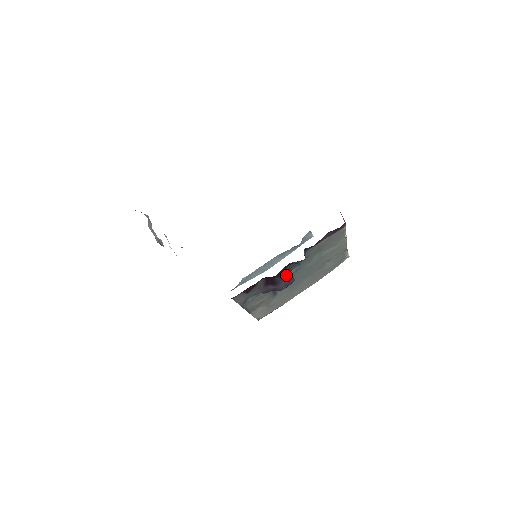
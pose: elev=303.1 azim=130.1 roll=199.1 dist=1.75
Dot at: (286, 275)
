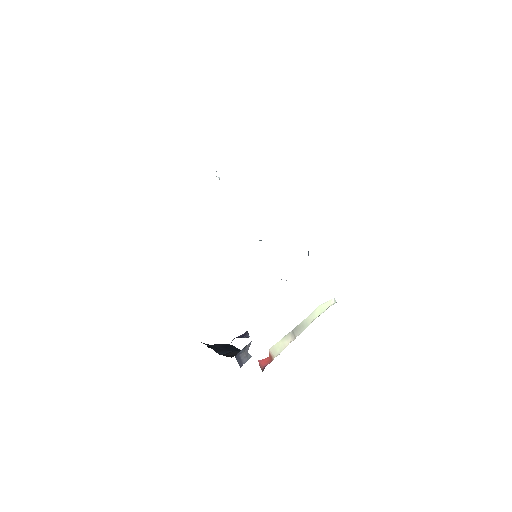
Dot at: (239, 337)
